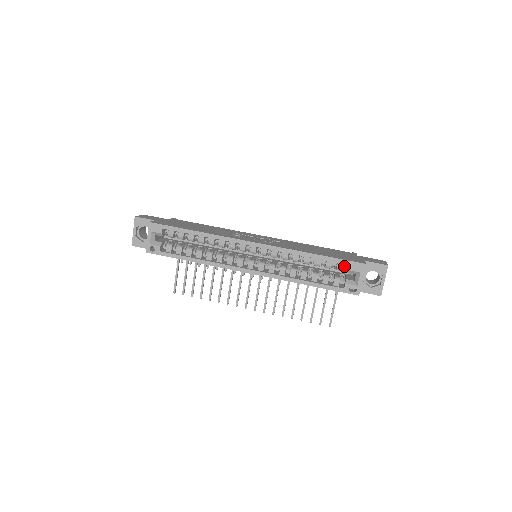
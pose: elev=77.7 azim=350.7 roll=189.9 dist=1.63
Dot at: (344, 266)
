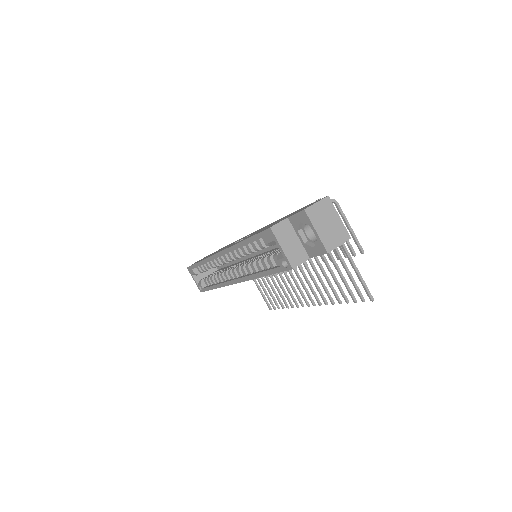
Dot at: occluded
